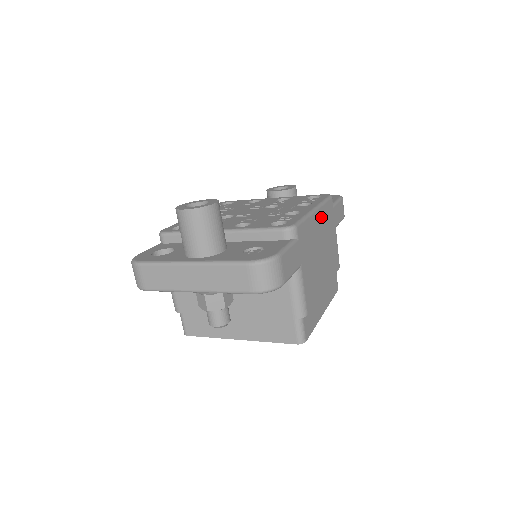
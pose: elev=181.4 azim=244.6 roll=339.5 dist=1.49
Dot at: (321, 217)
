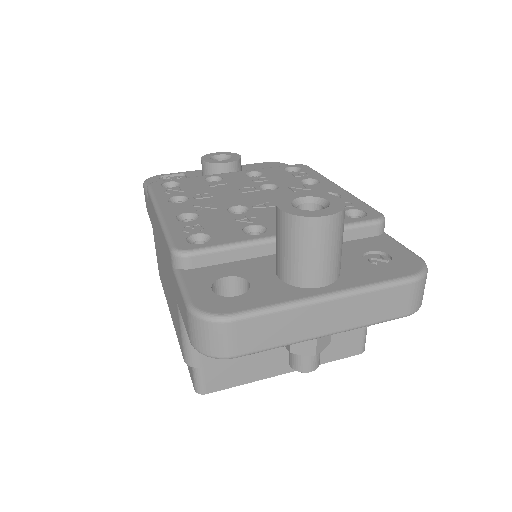
Dot at: occluded
